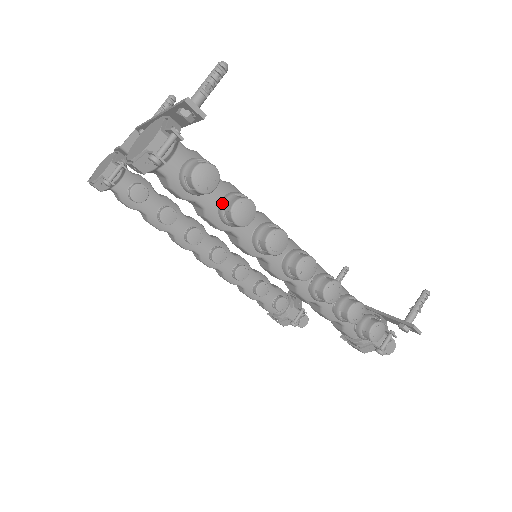
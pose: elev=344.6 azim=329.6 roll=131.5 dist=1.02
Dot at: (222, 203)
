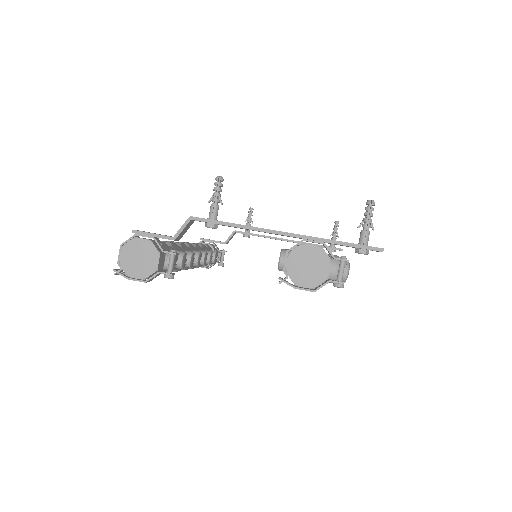
Dot at: occluded
